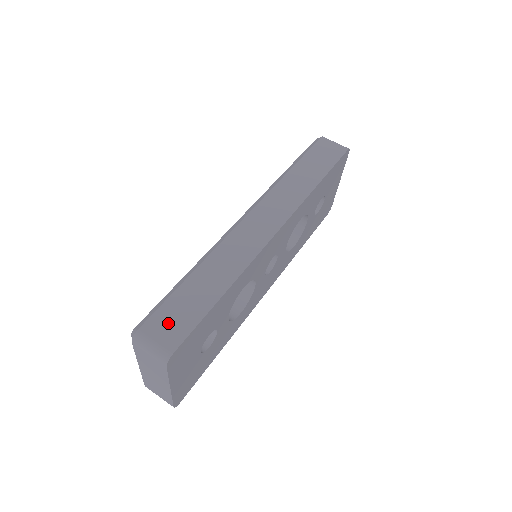
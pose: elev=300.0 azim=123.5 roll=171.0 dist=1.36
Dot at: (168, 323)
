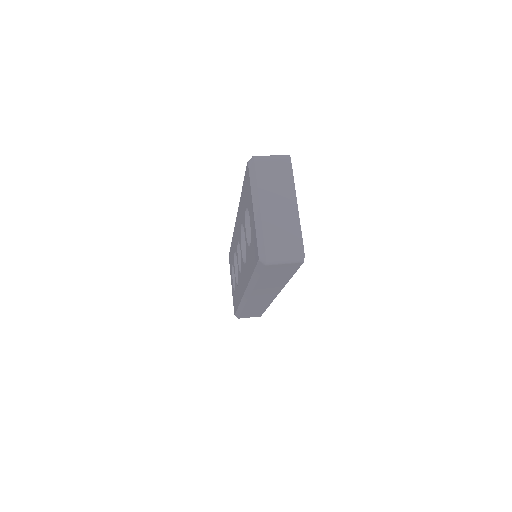
Dot at: occluded
